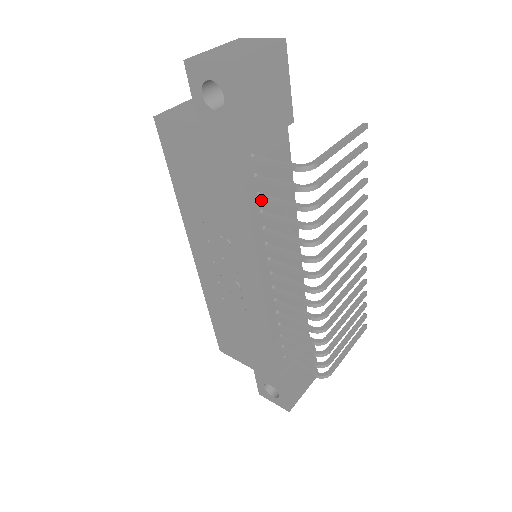
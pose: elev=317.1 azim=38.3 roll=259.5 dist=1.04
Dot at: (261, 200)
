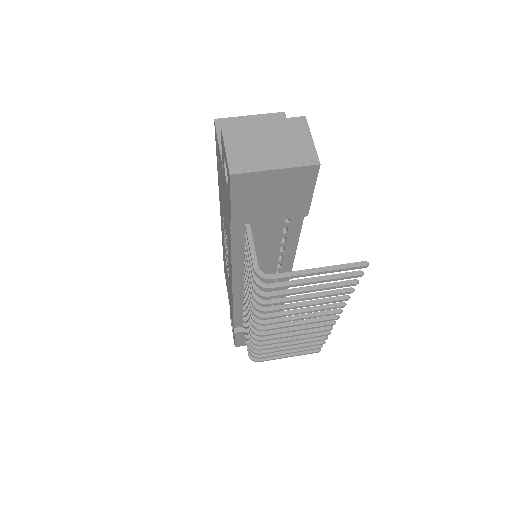
Dot at: (245, 250)
